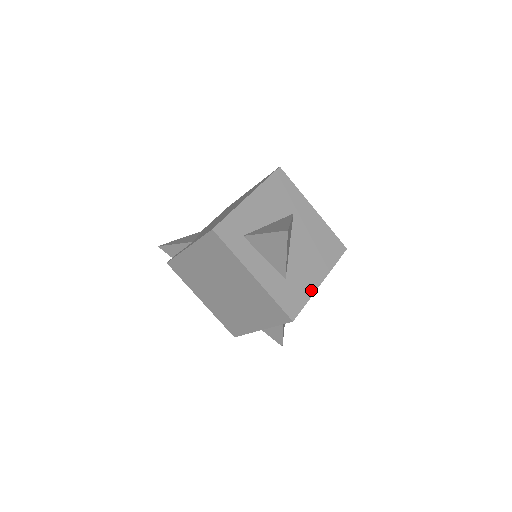
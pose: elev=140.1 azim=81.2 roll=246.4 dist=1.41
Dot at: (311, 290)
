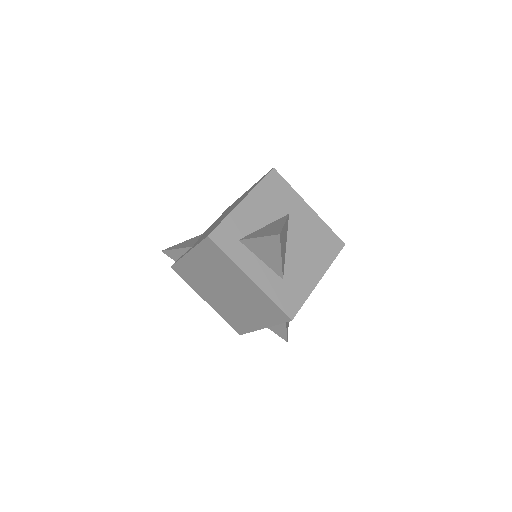
Dot at: (309, 288)
